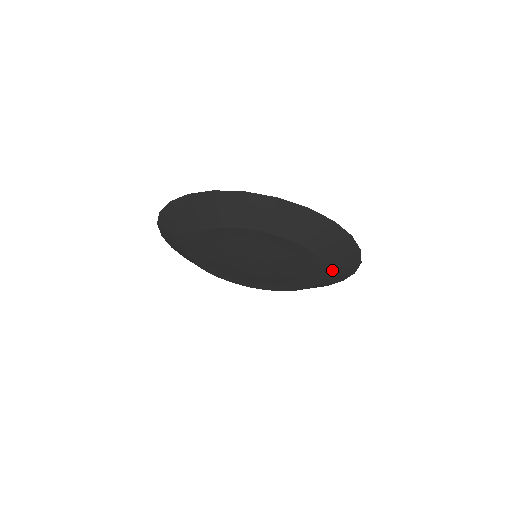
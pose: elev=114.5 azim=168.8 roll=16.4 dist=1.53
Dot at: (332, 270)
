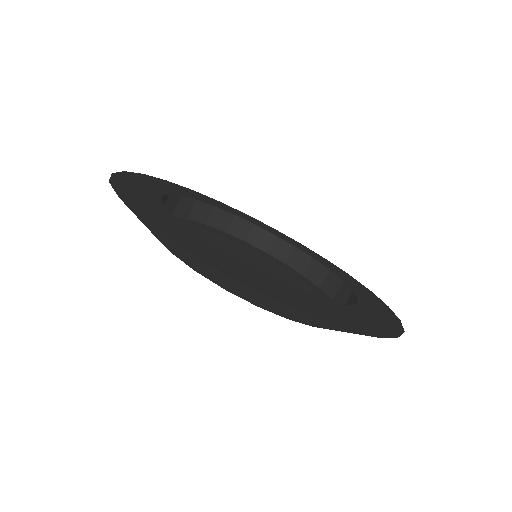
Dot at: occluded
